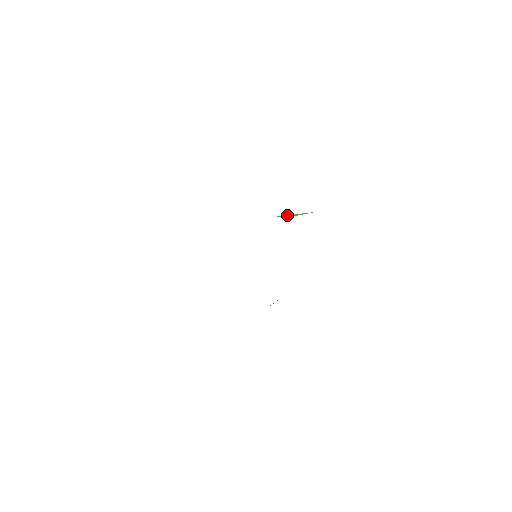
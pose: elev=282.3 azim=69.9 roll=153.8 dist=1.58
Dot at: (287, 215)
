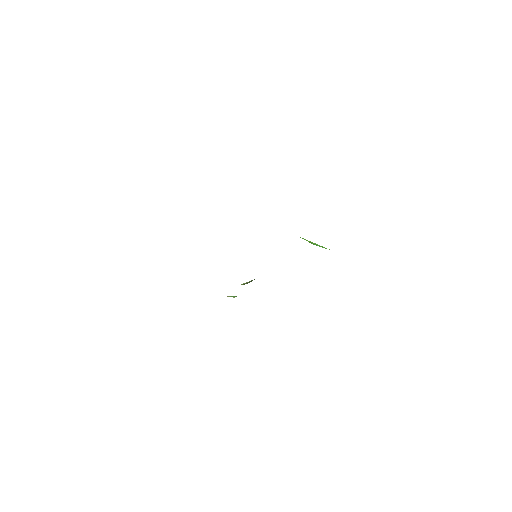
Dot at: occluded
